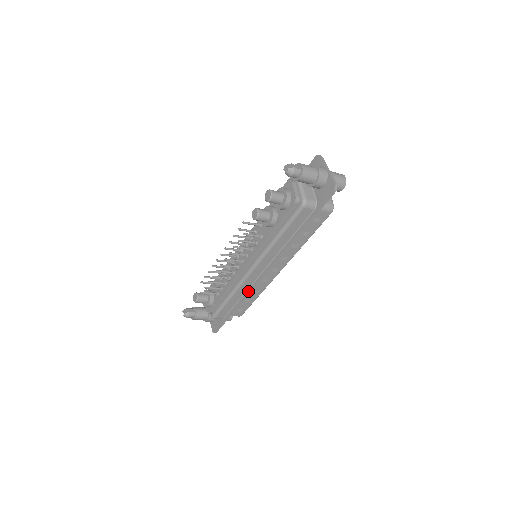
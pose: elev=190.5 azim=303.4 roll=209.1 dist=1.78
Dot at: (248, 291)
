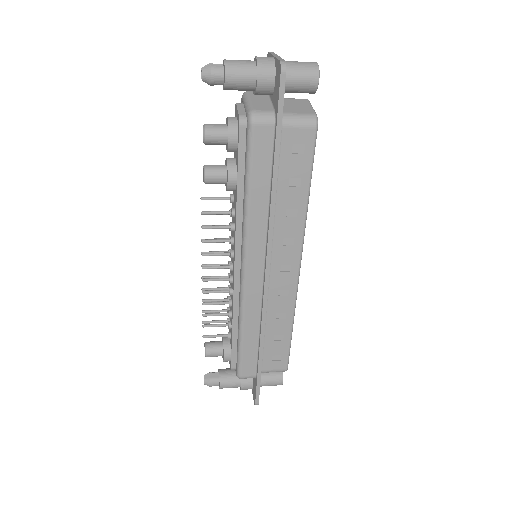
Dot at: (261, 315)
